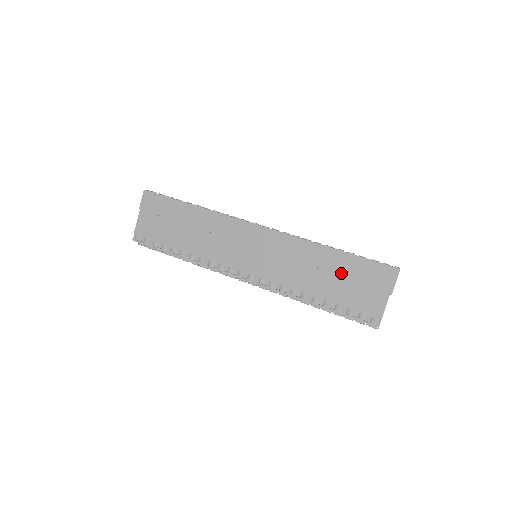
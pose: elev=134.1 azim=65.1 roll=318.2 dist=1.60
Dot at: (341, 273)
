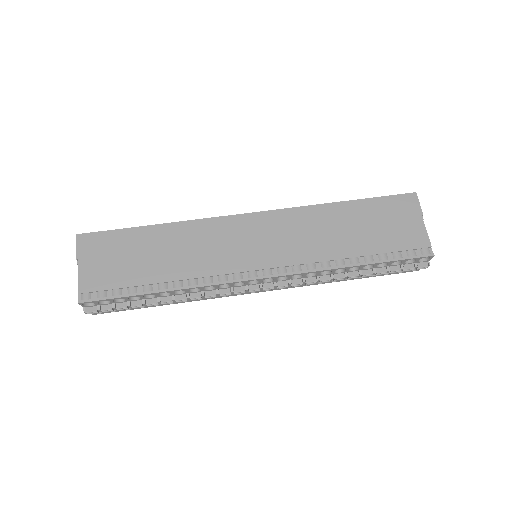
Dot at: (364, 221)
